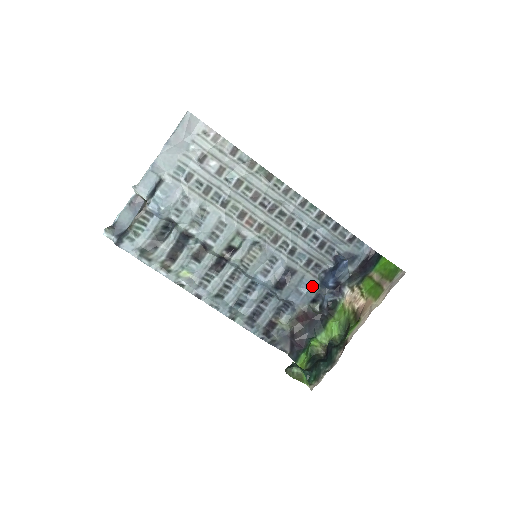
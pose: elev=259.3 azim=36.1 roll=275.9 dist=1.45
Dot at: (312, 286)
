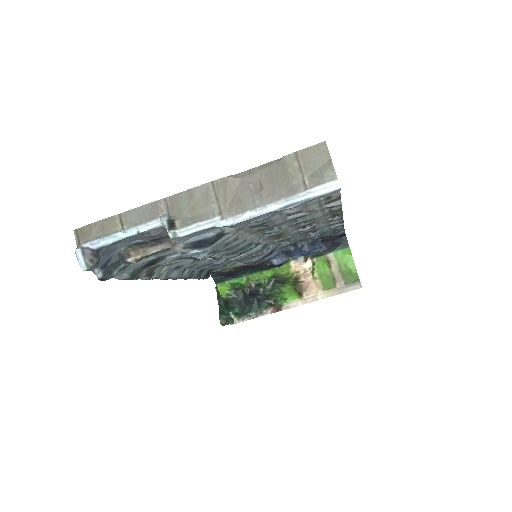
Dot at: occluded
